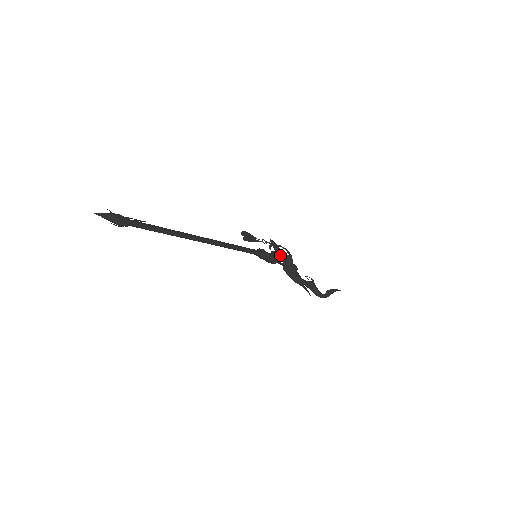
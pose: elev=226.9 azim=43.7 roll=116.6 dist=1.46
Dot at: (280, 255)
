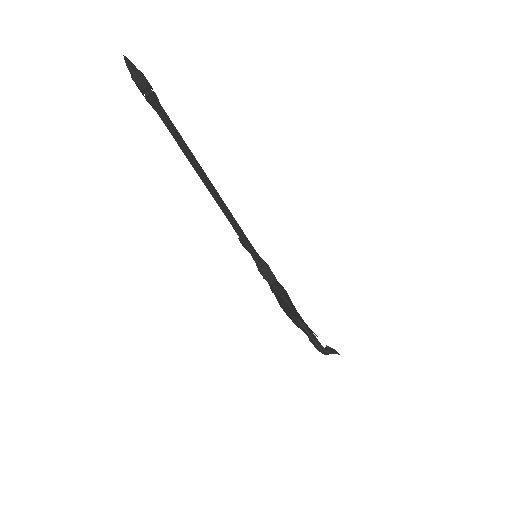
Dot at: occluded
